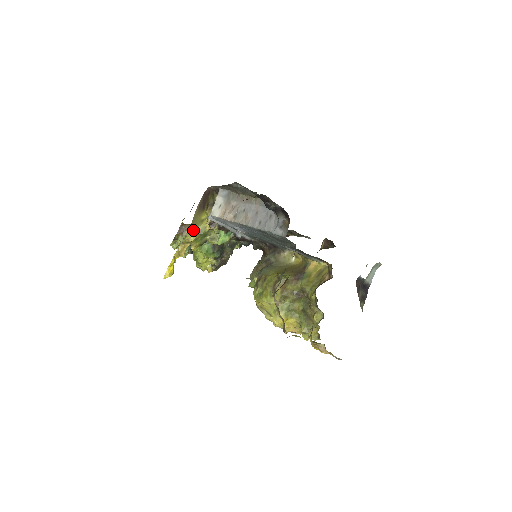
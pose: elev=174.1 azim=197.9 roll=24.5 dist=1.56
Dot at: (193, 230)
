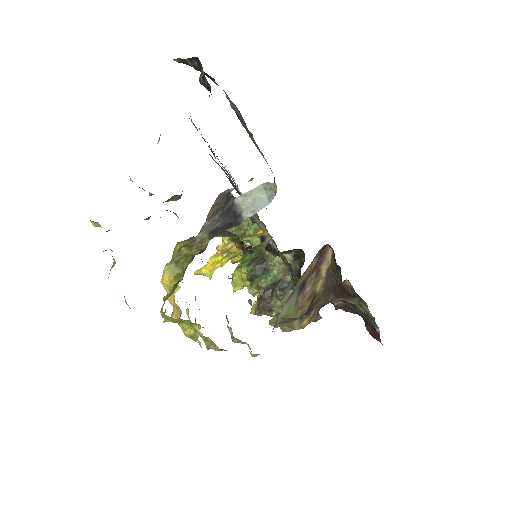
Dot at: occluded
